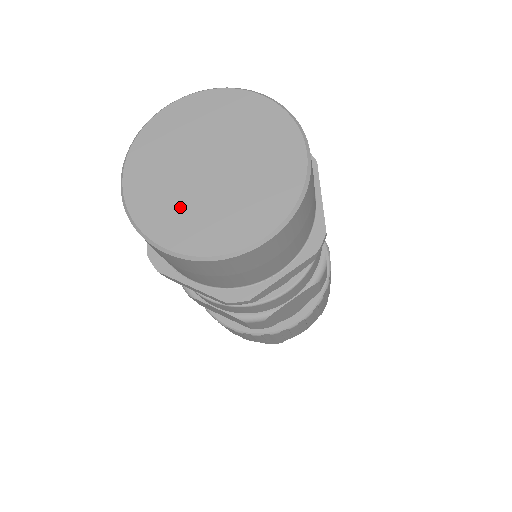
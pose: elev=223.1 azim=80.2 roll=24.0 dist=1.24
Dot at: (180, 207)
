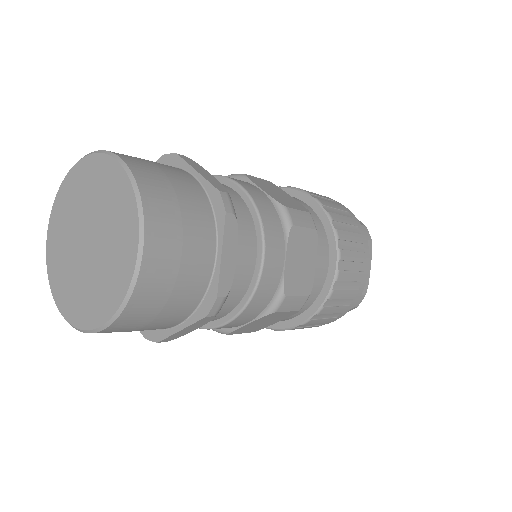
Dot at: (68, 274)
